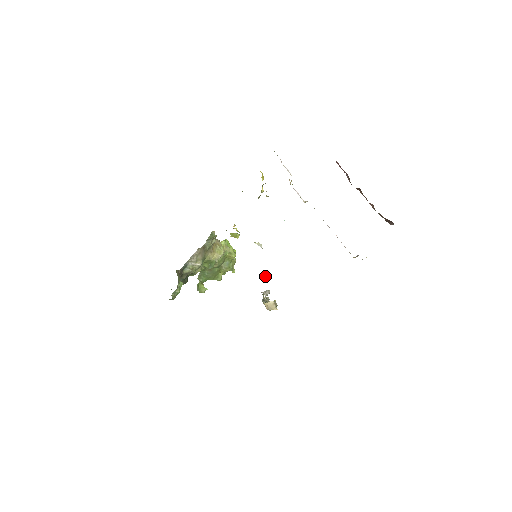
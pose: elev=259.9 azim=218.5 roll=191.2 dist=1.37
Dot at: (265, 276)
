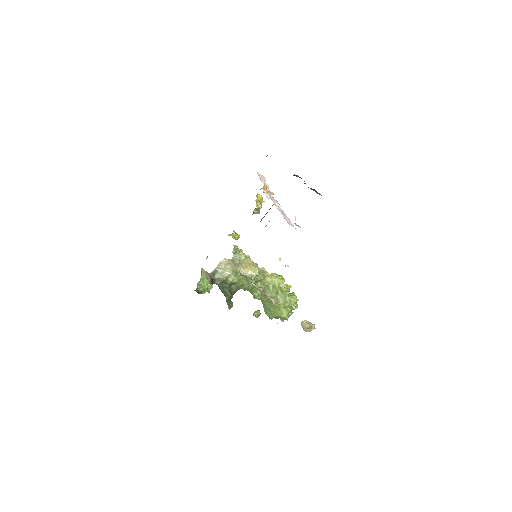
Dot at: (286, 288)
